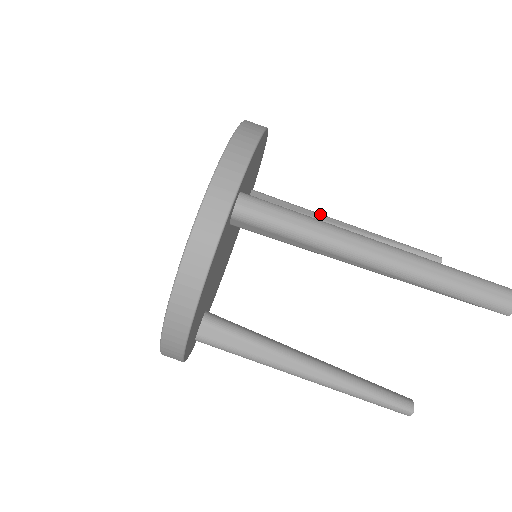
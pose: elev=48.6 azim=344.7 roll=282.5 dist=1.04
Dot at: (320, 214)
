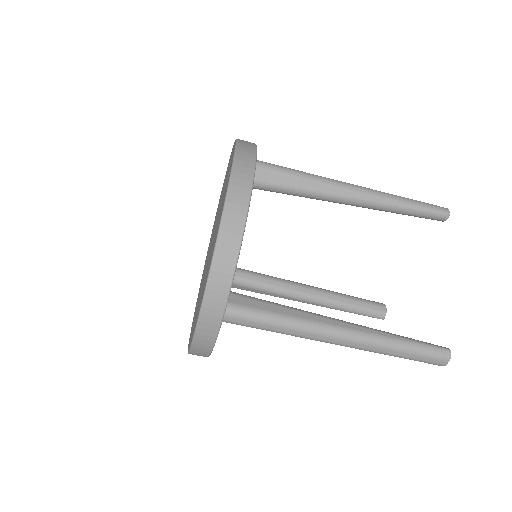
Dot at: (325, 184)
